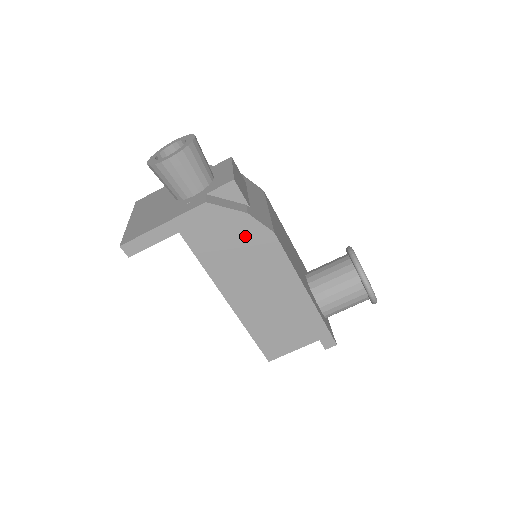
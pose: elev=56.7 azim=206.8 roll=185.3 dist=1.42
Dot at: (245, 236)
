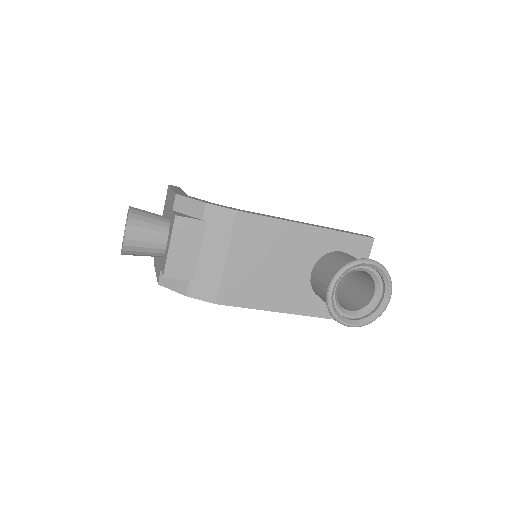
Dot at: occluded
